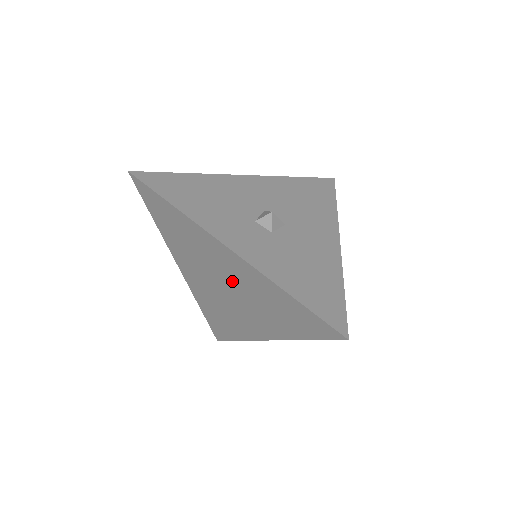
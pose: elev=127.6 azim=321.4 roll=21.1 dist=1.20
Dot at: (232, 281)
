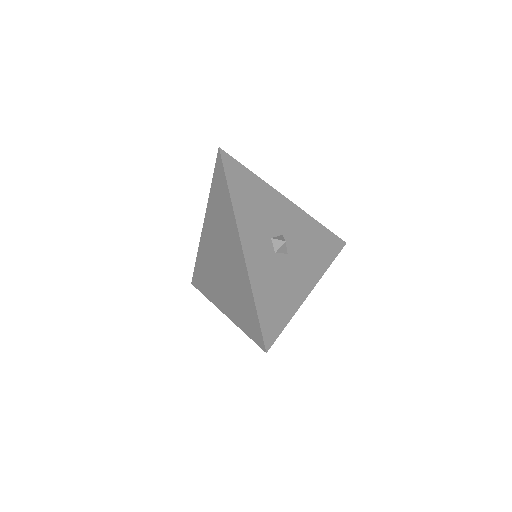
Dot at: (229, 262)
